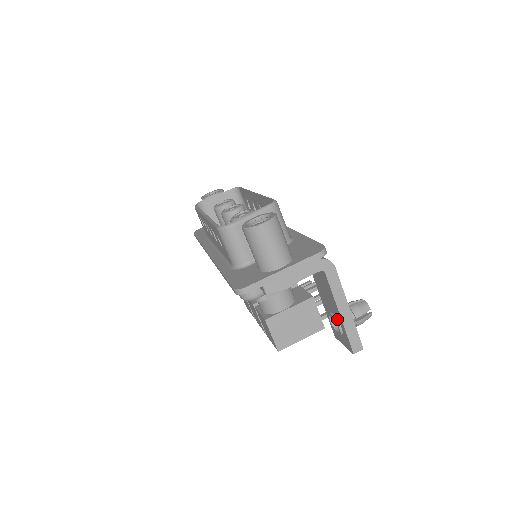
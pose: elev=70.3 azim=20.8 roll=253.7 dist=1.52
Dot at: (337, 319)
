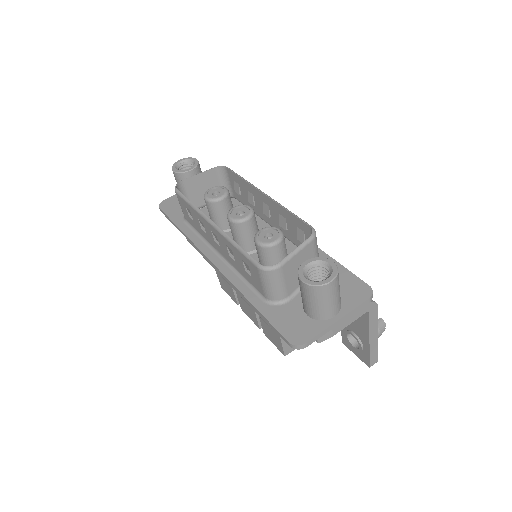
Dot at: (361, 341)
